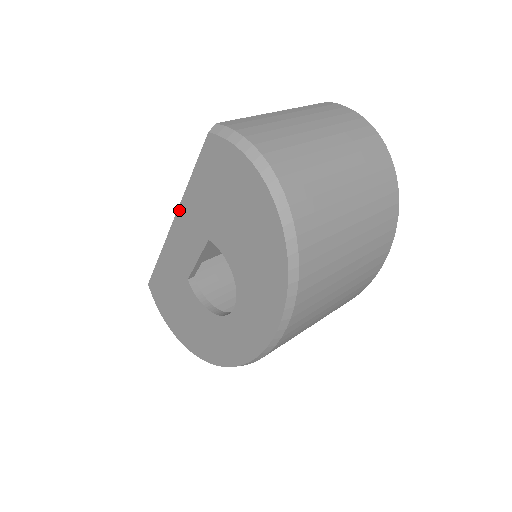
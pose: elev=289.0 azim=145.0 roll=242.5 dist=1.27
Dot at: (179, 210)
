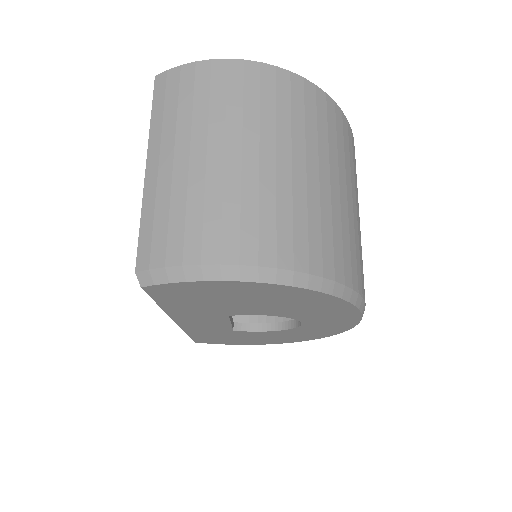
Dot at: (173, 318)
